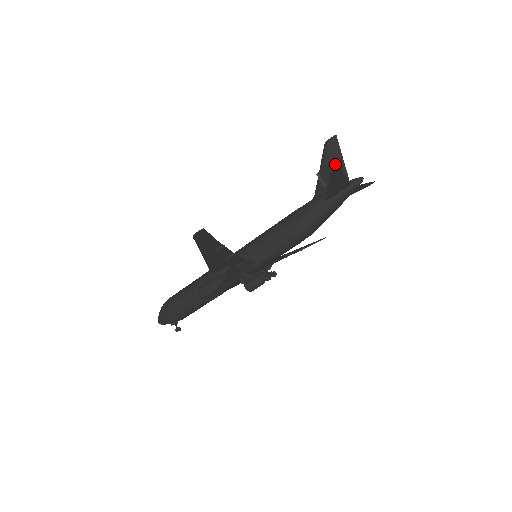
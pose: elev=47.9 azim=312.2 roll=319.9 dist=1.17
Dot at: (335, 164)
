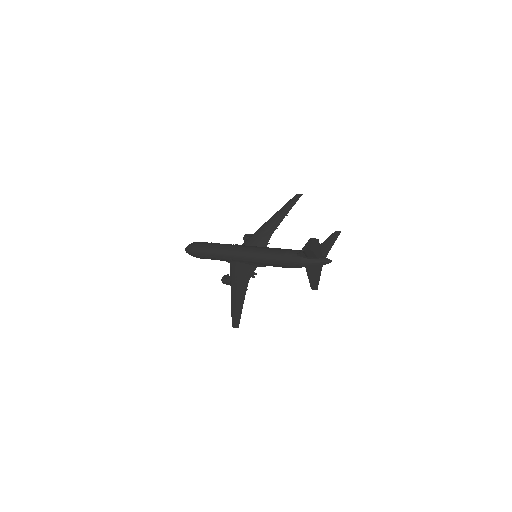
Dot at: (315, 251)
